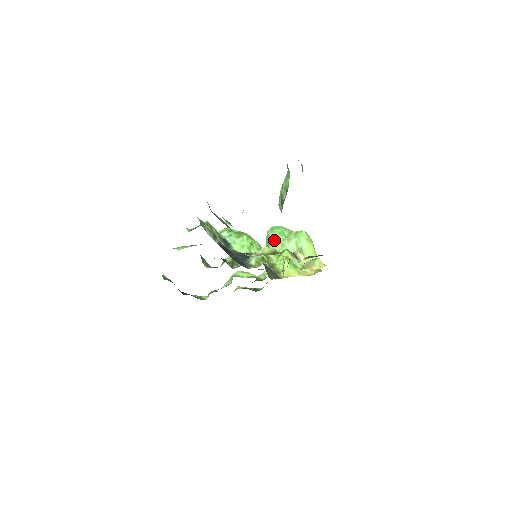
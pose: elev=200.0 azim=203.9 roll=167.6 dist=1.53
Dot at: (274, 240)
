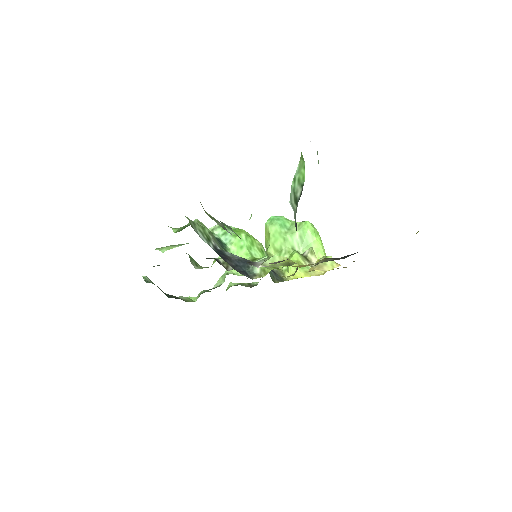
Dot at: (274, 234)
